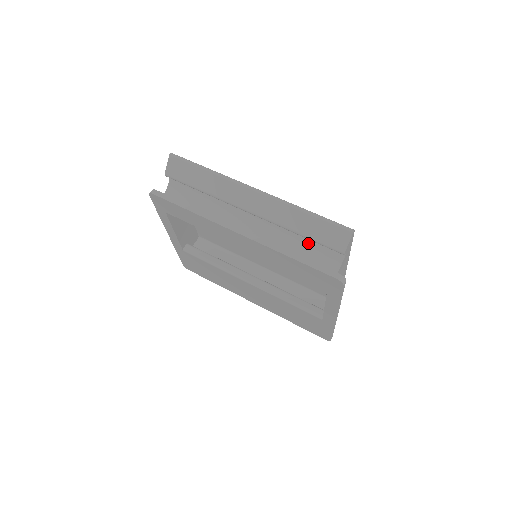
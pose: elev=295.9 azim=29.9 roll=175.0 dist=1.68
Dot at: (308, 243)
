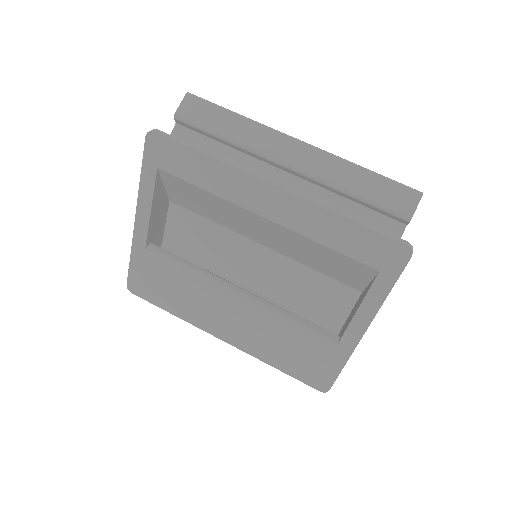
Dot at: (358, 212)
